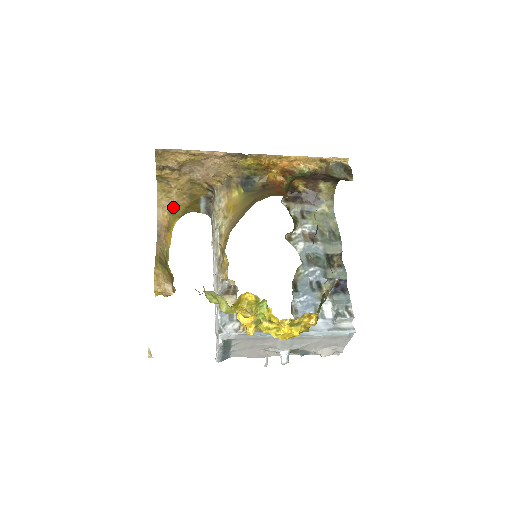
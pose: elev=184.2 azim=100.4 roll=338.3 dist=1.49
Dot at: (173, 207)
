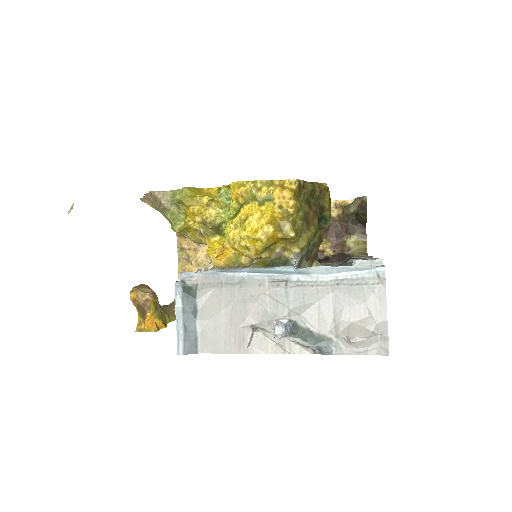
Dot at: occluded
